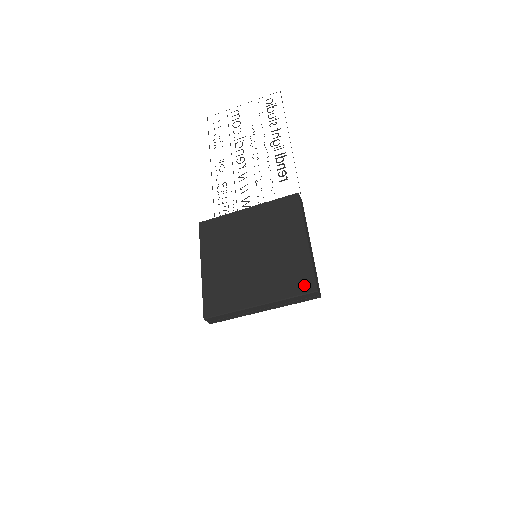
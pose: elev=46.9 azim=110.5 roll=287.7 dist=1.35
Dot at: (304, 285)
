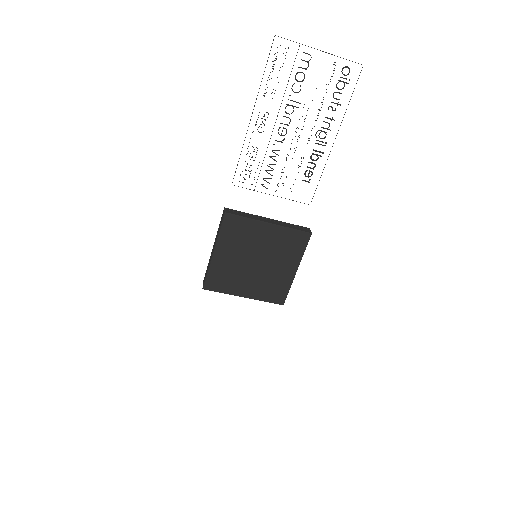
Dot at: (278, 299)
